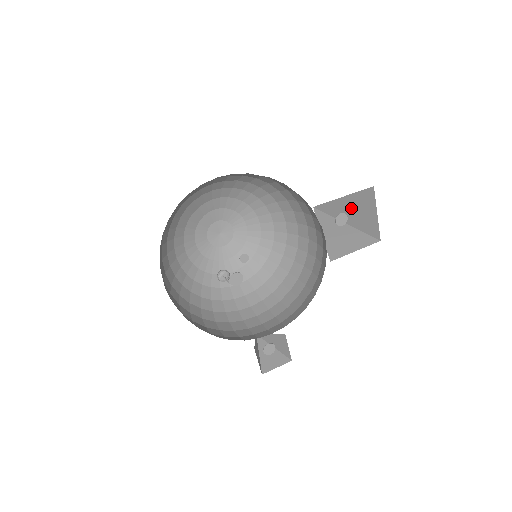
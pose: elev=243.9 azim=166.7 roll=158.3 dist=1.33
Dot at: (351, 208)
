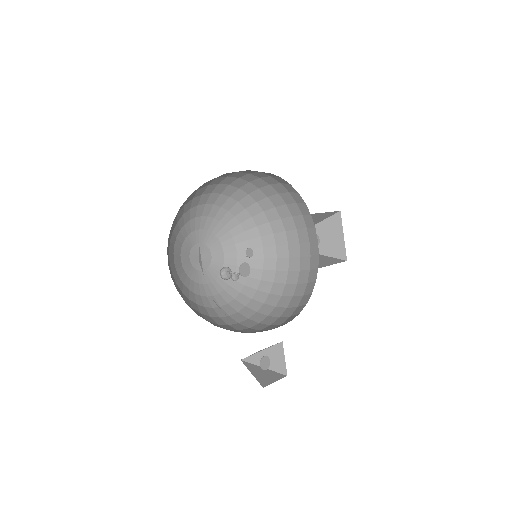
Dot at: occluded
